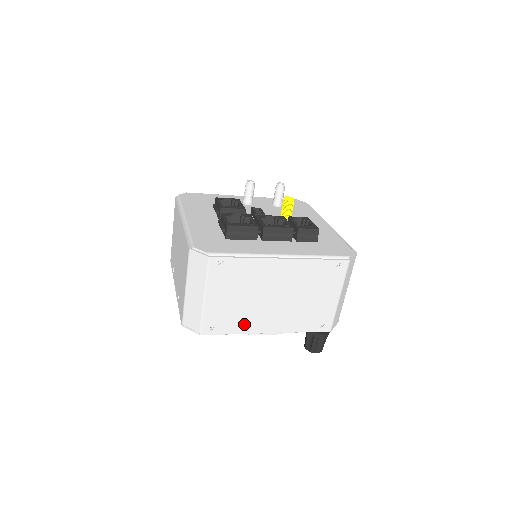
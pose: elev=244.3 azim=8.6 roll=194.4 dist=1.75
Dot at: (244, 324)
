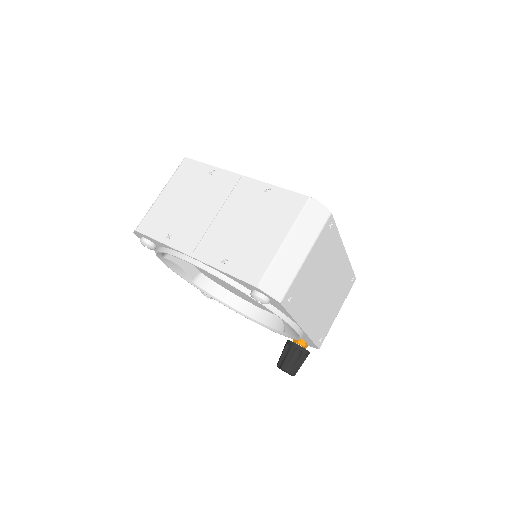
Dot at: (302, 308)
